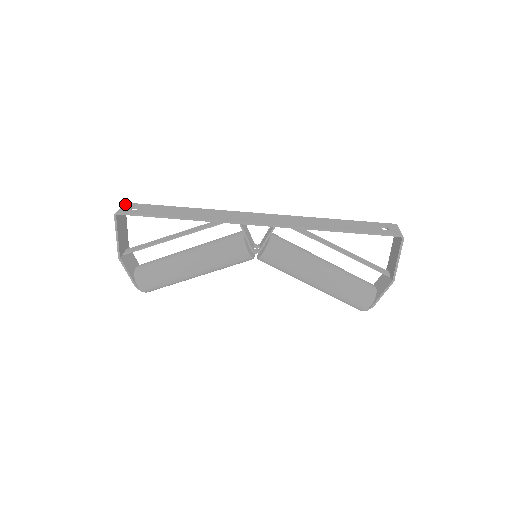
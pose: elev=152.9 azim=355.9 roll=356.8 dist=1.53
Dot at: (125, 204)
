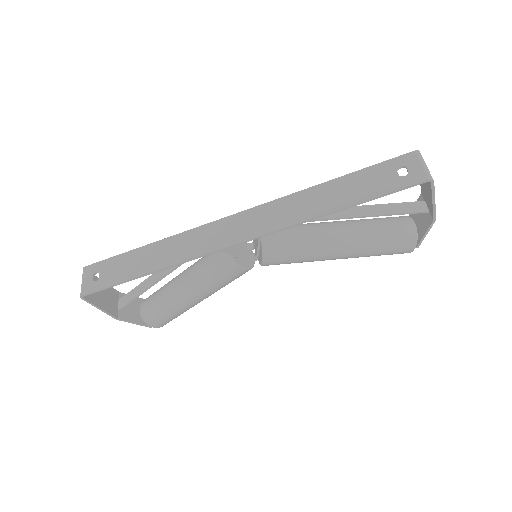
Dot at: (84, 272)
